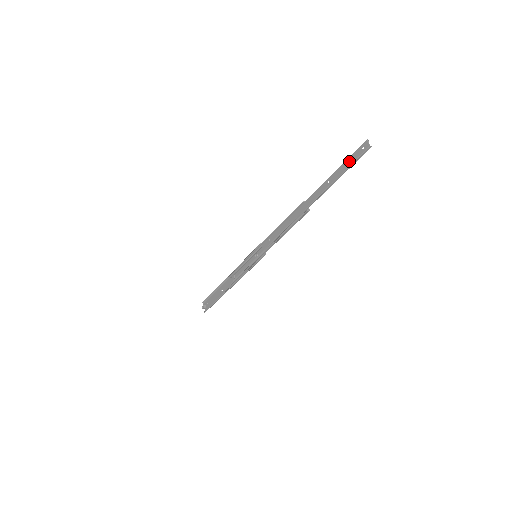
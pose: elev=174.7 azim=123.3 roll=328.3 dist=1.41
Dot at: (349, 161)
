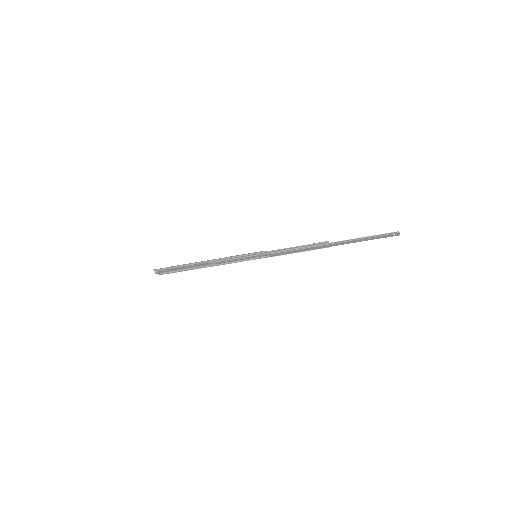
Dot at: (381, 237)
